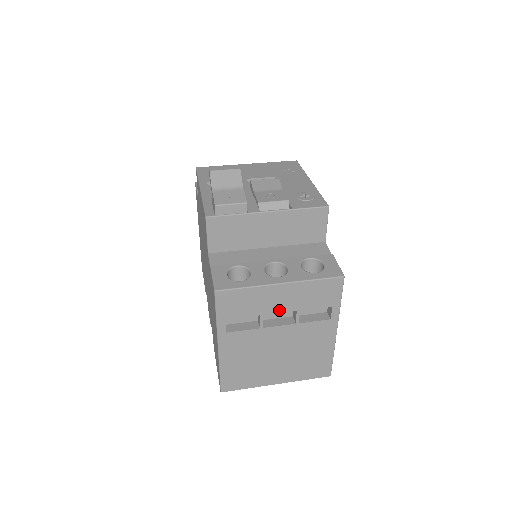
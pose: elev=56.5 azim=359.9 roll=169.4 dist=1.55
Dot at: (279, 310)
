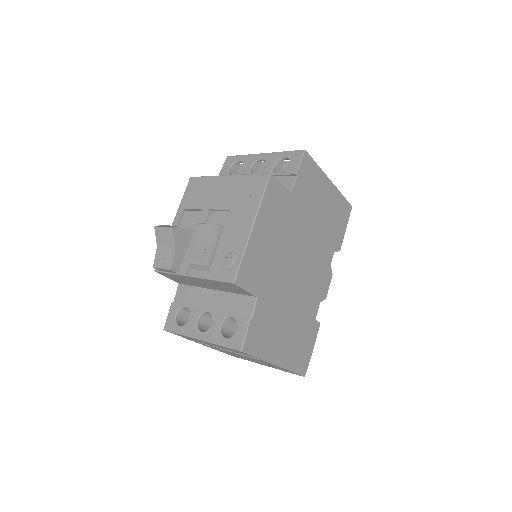
Dot at: (216, 346)
